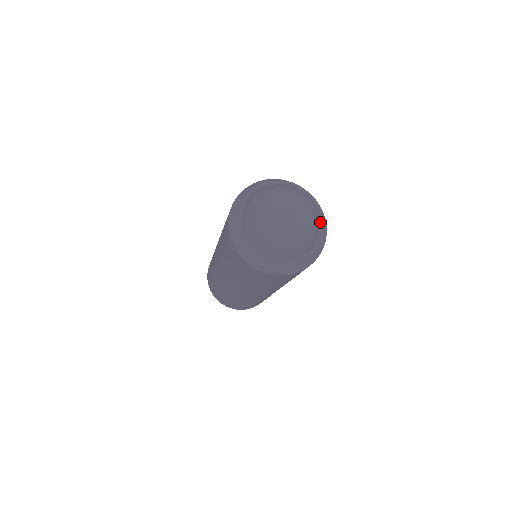
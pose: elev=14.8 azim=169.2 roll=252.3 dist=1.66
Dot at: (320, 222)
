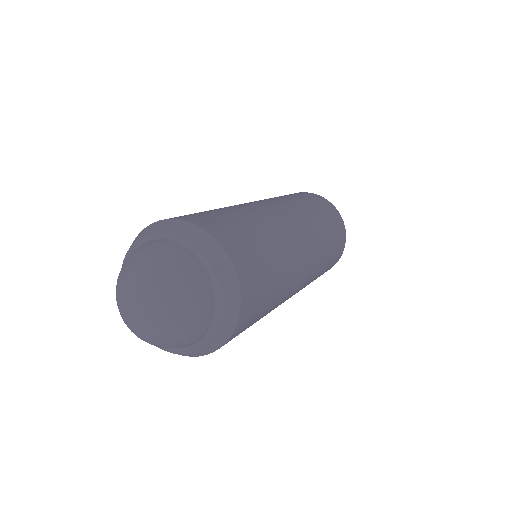
Dot at: (212, 280)
